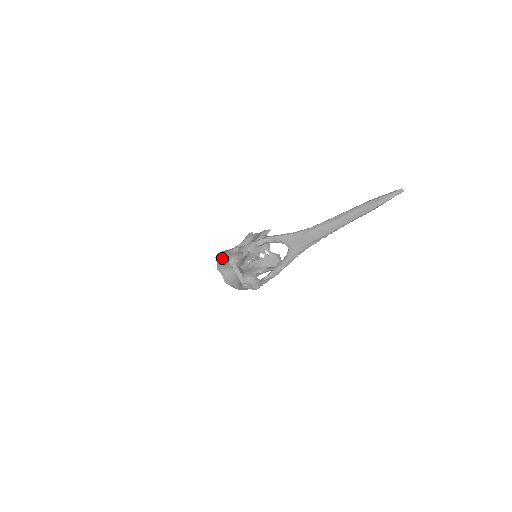
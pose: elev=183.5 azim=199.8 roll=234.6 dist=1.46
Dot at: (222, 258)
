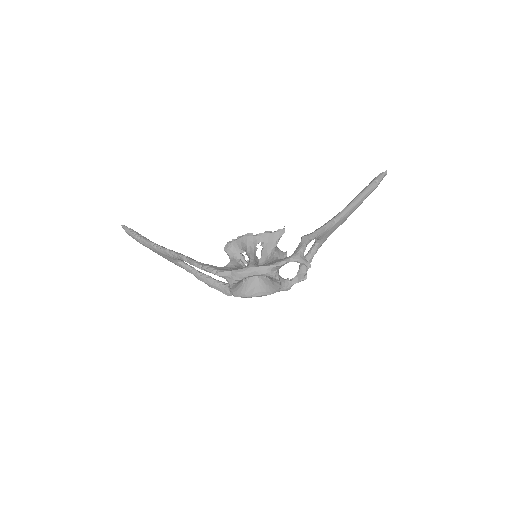
Dot at: (260, 274)
